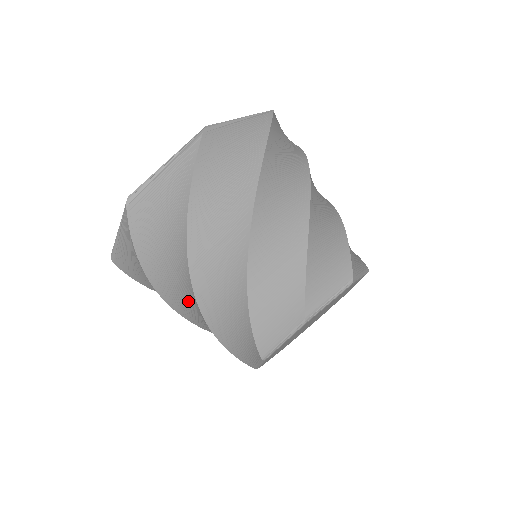
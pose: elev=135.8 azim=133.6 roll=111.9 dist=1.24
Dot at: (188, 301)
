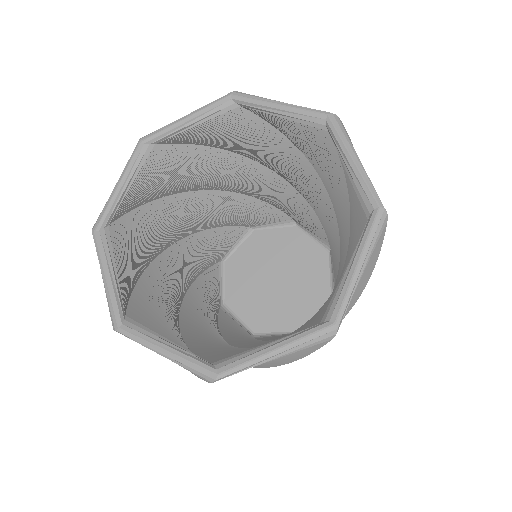
Dot at: occluded
